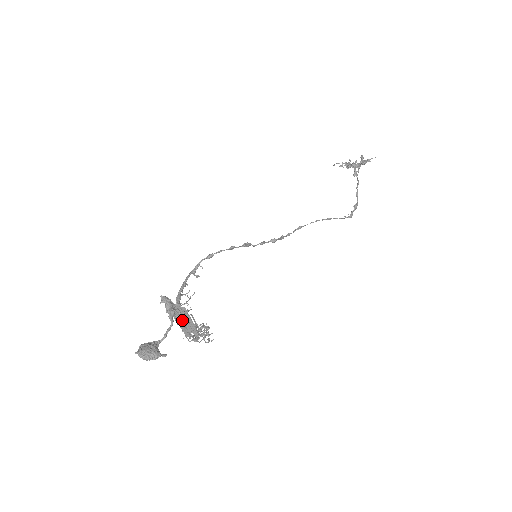
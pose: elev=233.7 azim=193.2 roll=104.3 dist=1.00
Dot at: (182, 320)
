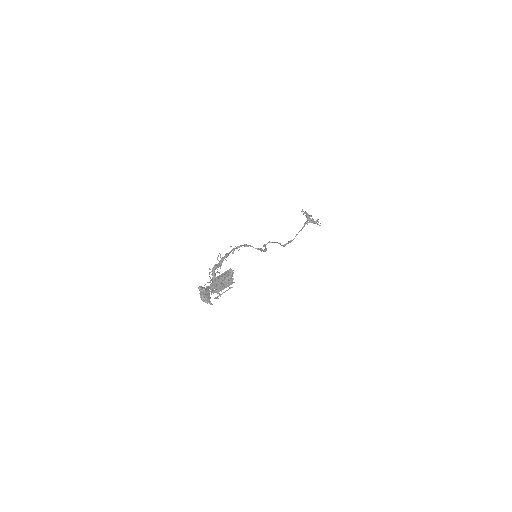
Dot at: occluded
